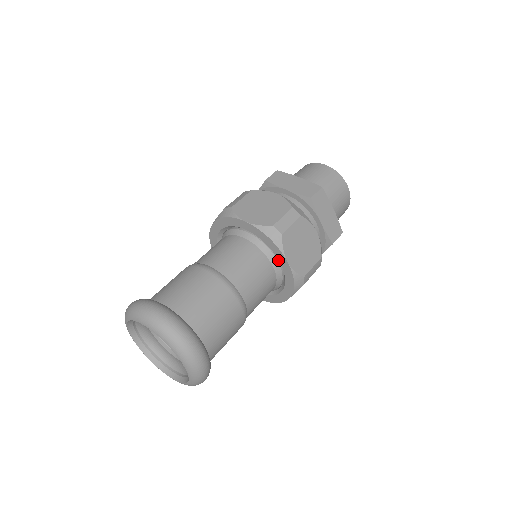
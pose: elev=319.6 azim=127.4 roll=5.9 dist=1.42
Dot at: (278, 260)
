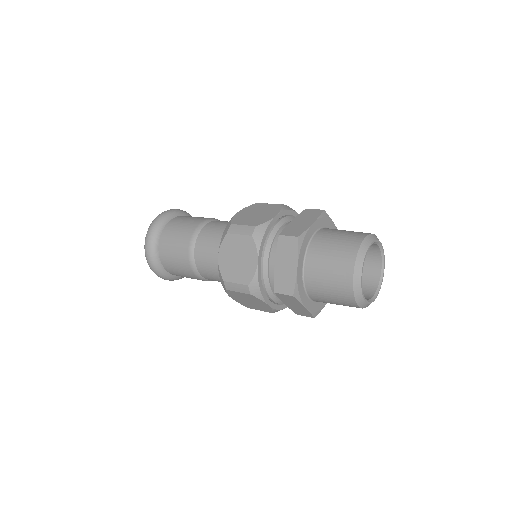
Dot at: occluded
